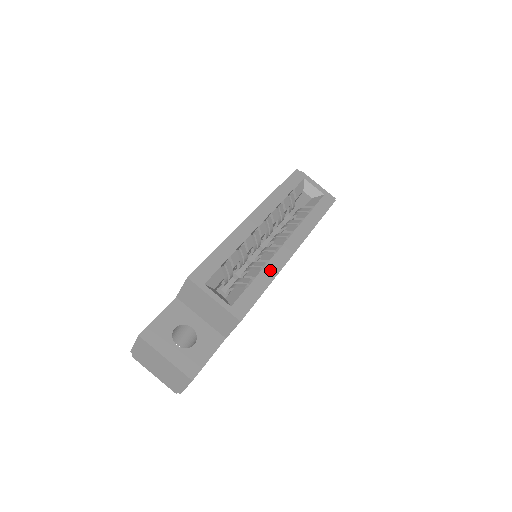
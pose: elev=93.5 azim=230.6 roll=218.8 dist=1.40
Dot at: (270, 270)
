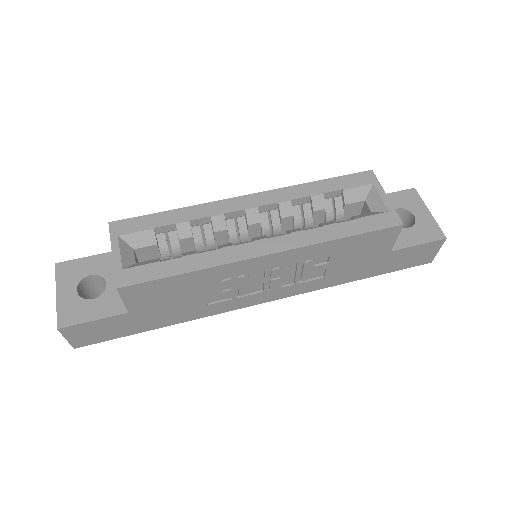
Dot at: (209, 258)
